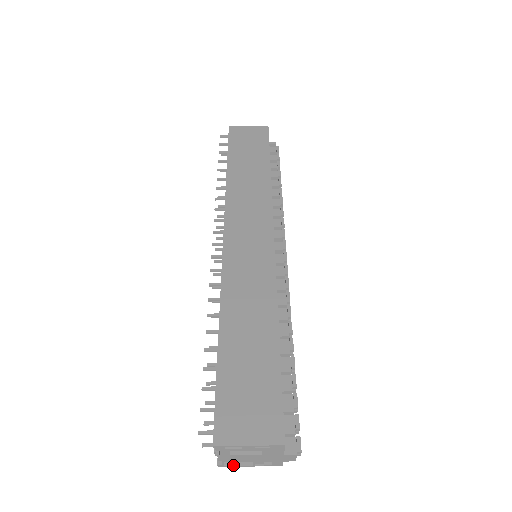
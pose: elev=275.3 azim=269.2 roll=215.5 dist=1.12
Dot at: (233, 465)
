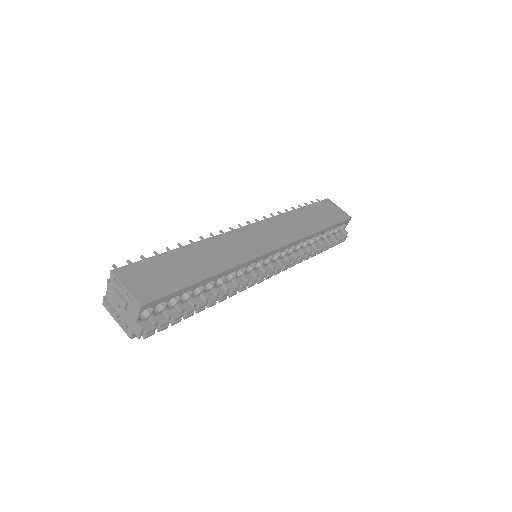
Dot at: (109, 305)
